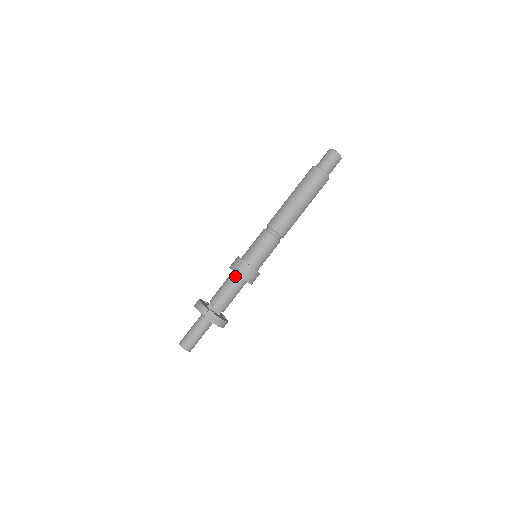
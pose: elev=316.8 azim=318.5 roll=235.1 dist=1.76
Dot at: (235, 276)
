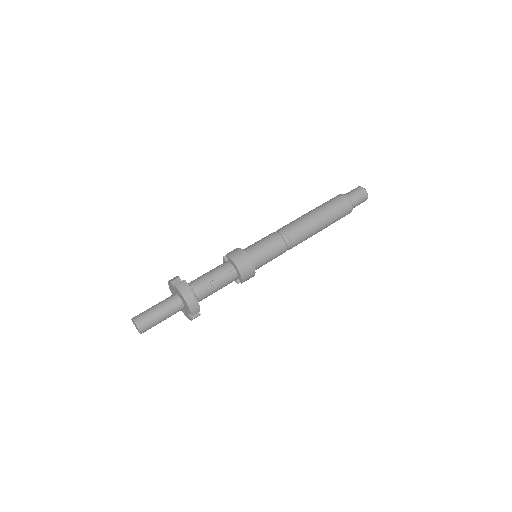
Dot at: (224, 262)
